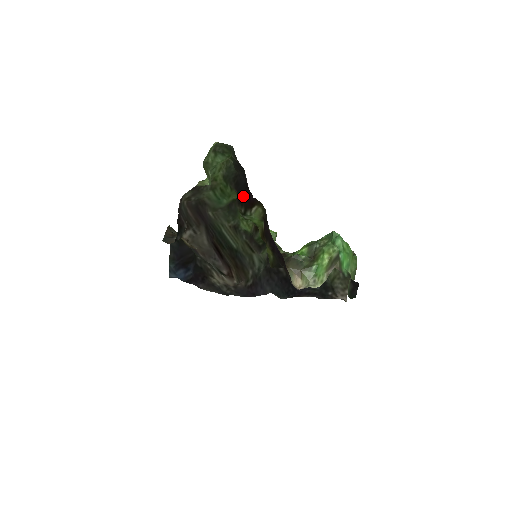
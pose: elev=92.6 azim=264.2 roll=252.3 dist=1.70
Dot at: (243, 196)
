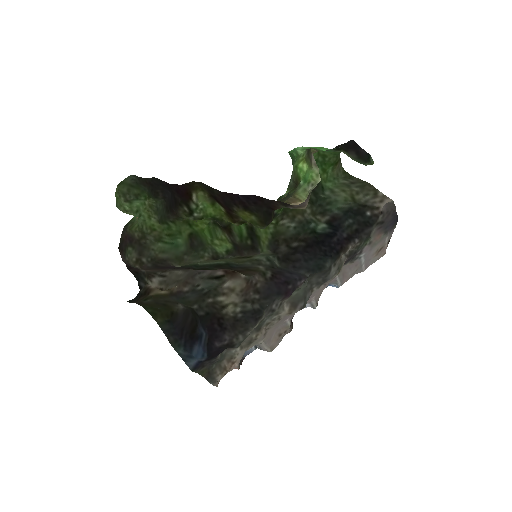
Dot at: (175, 198)
